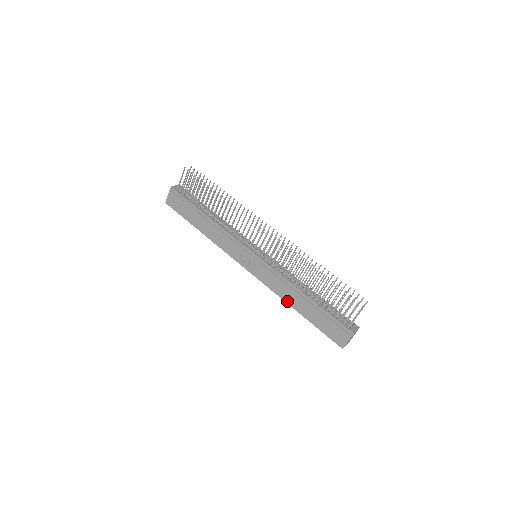
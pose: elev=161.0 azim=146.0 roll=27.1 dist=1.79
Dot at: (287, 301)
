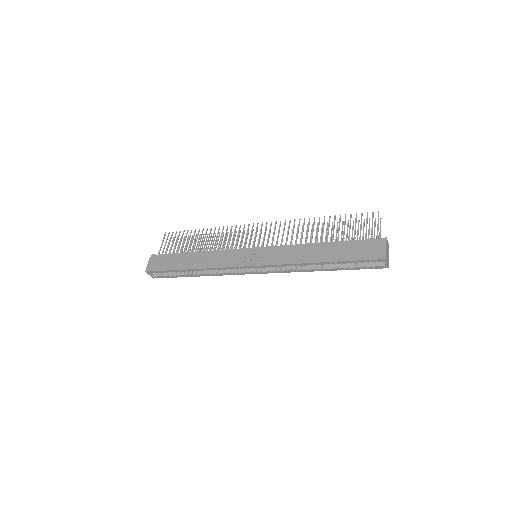
Dot at: (305, 261)
